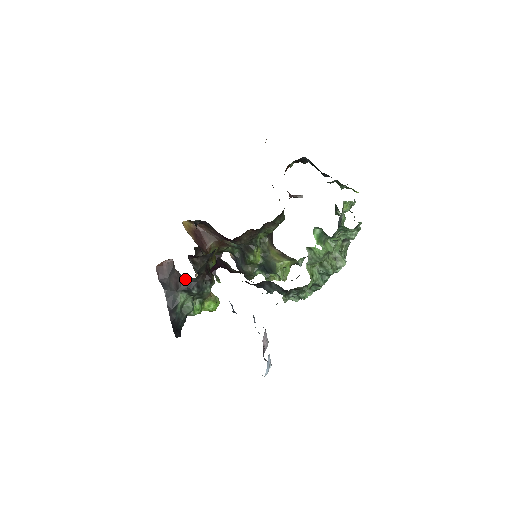
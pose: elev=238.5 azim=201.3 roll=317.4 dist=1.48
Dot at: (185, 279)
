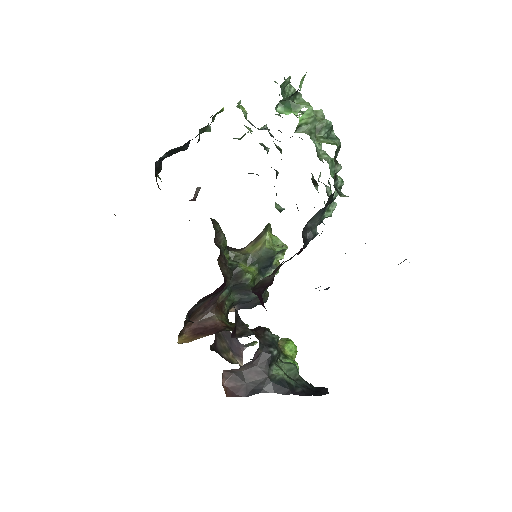
Dot at: (256, 359)
